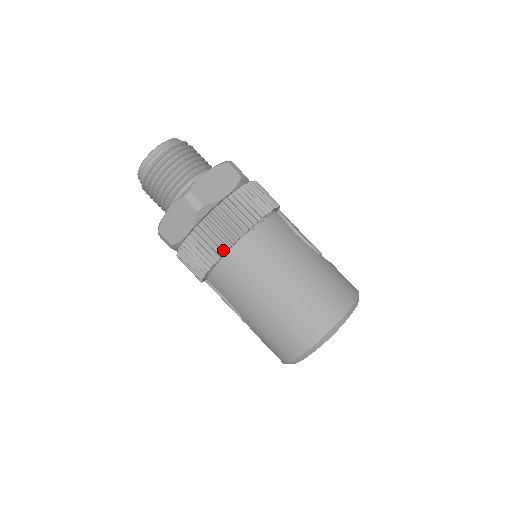
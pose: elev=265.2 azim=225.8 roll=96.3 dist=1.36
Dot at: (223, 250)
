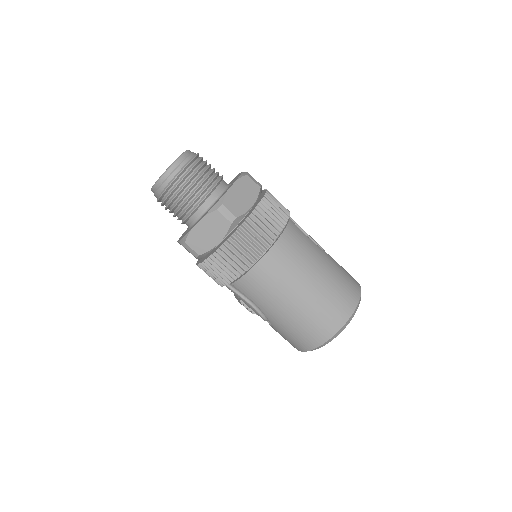
Dot at: (256, 257)
